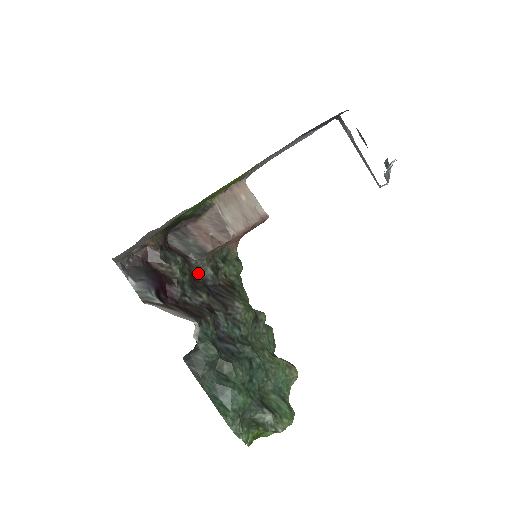
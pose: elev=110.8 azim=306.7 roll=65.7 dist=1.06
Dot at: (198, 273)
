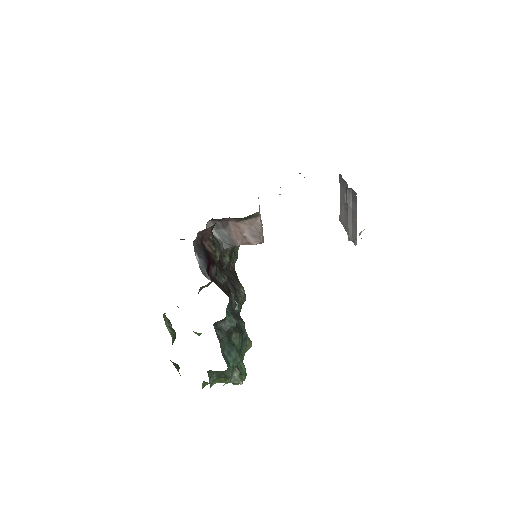
Dot at: (222, 258)
